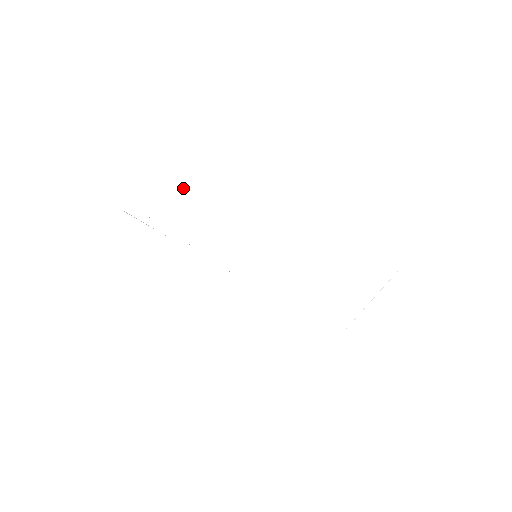
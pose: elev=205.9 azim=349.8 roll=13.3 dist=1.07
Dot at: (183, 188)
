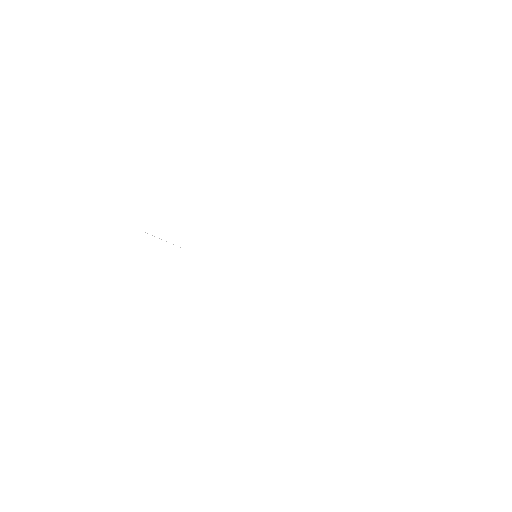
Dot at: (188, 207)
